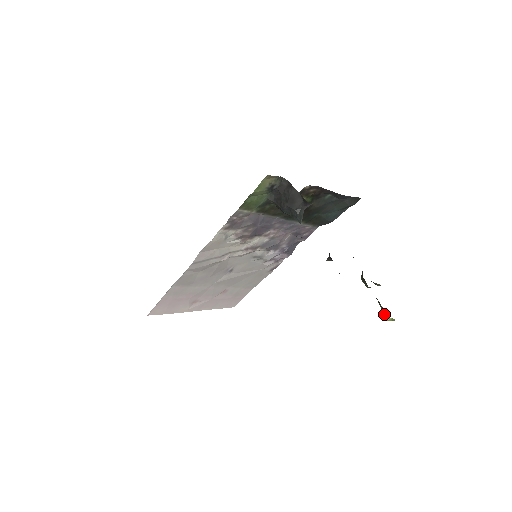
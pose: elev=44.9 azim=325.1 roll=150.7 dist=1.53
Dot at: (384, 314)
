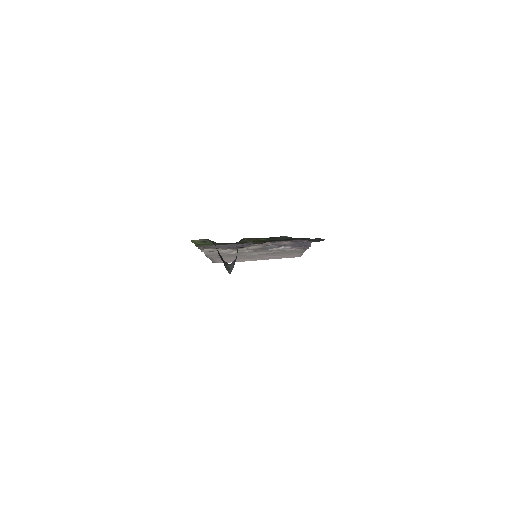
Dot at: occluded
